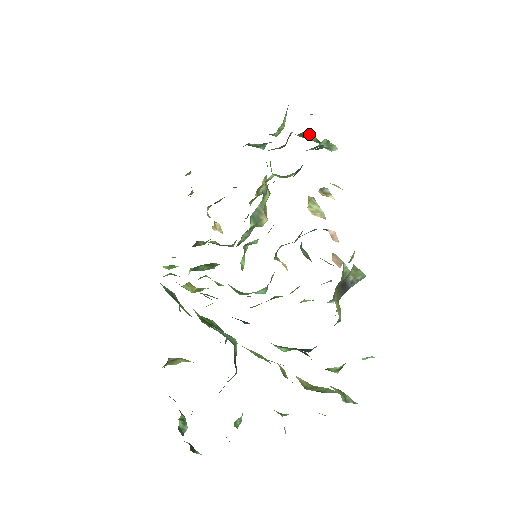
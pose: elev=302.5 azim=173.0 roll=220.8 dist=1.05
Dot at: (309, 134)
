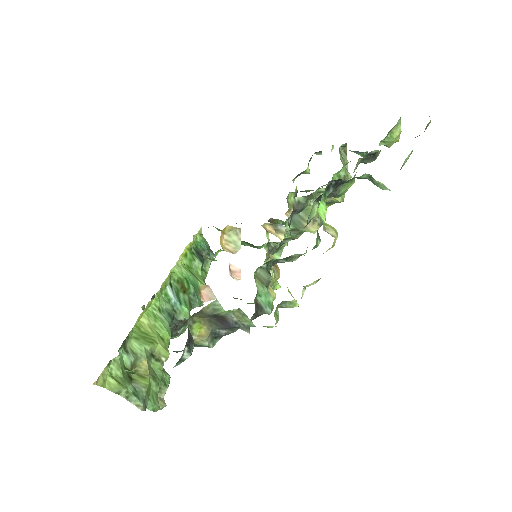
Dot at: occluded
